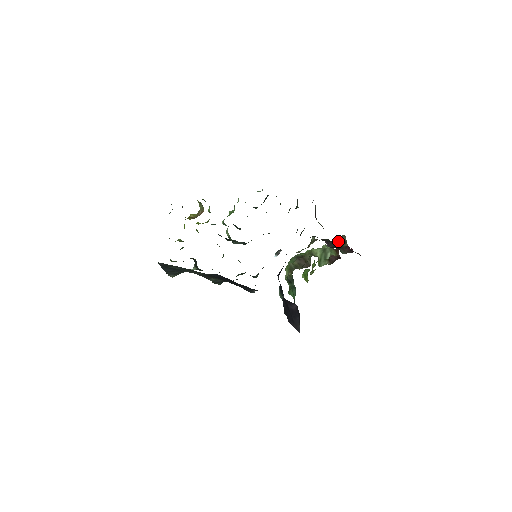
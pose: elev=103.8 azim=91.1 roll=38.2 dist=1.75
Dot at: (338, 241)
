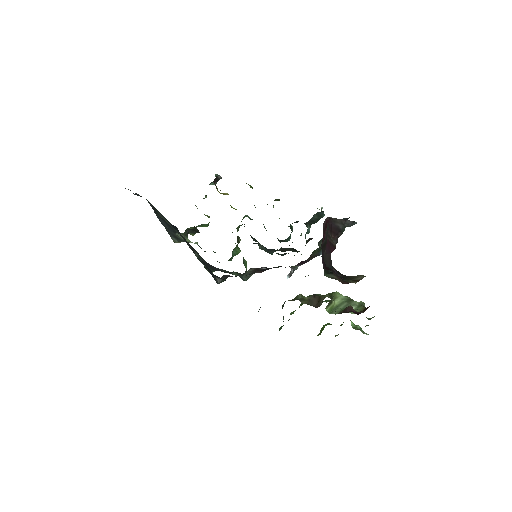
Dot at: (350, 277)
